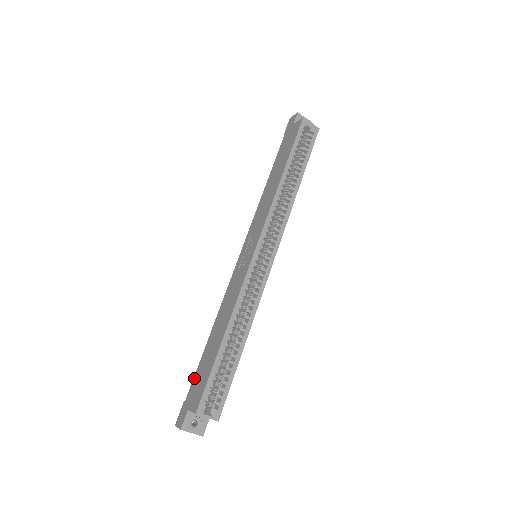
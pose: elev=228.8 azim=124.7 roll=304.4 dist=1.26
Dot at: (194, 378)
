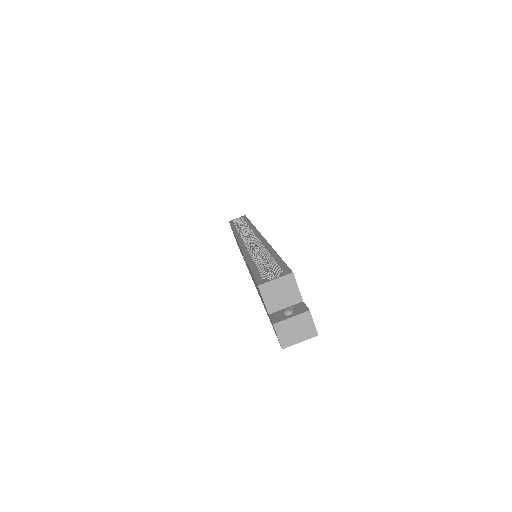
Dot at: occluded
